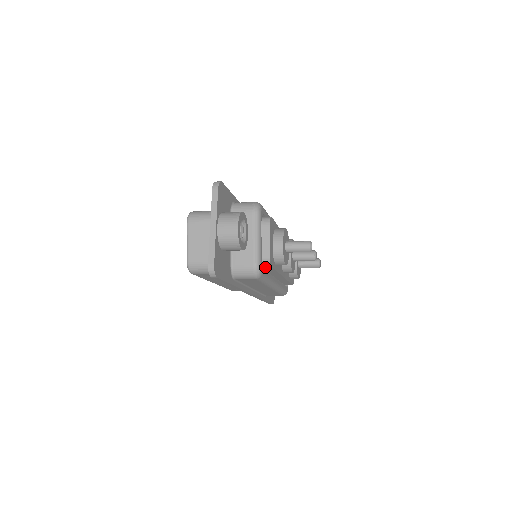
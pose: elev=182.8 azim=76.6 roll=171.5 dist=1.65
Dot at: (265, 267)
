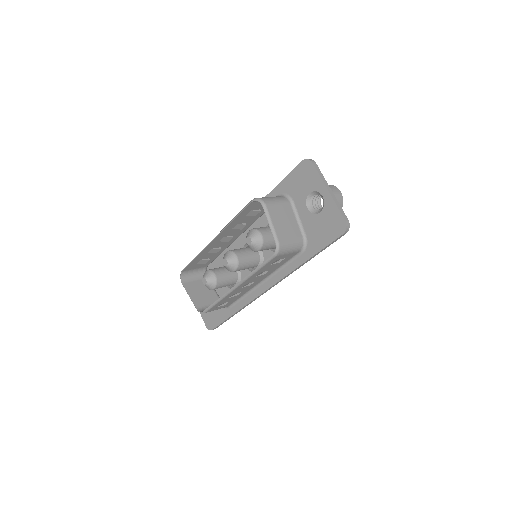
Dot at: occluded
